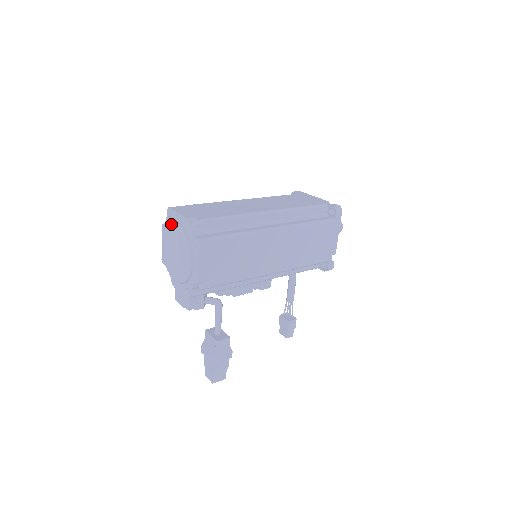
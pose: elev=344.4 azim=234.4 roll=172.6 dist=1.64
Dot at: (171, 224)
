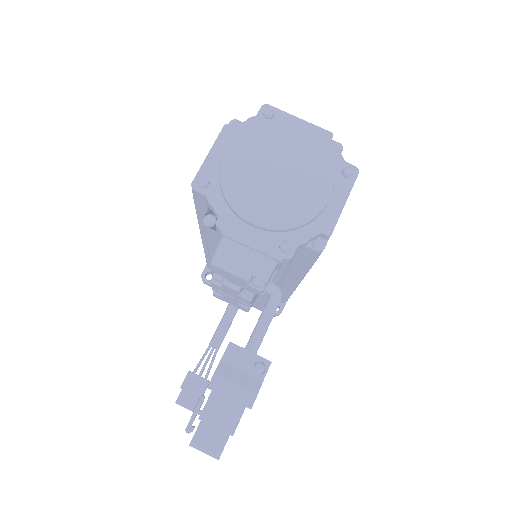
Dot at: (286, 127)
